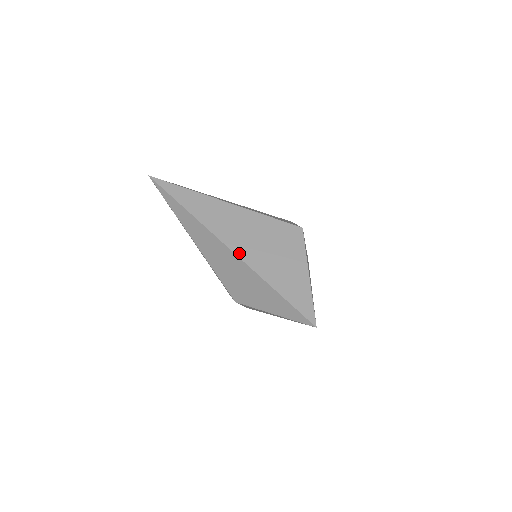
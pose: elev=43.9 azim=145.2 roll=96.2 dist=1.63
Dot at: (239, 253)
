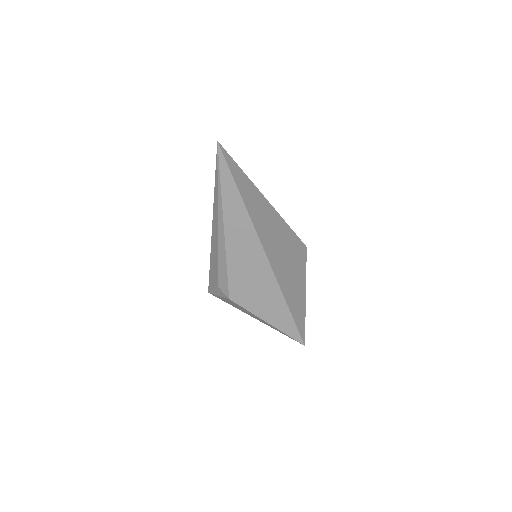
Dot at: (273, 265)
